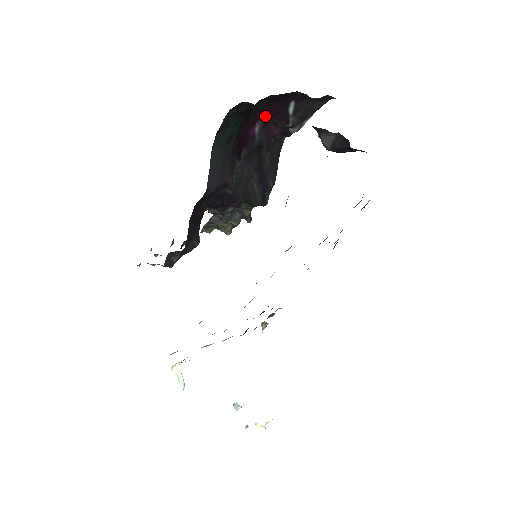
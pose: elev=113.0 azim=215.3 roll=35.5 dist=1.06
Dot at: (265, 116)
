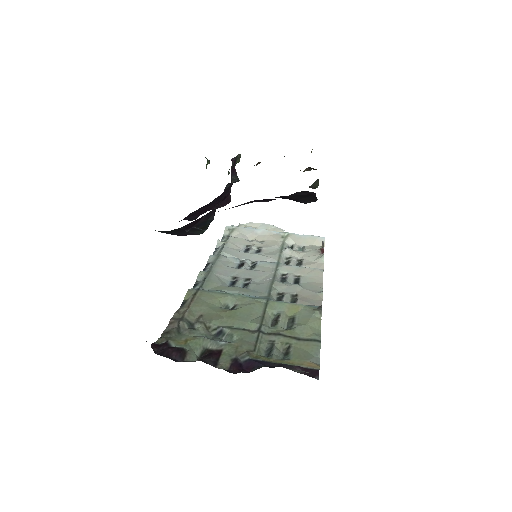
Dot at: occluded
